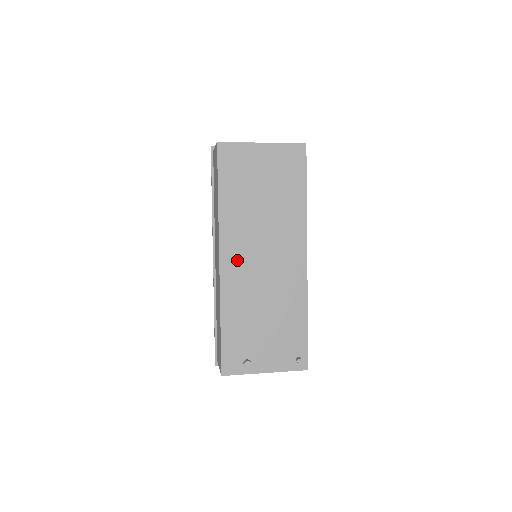
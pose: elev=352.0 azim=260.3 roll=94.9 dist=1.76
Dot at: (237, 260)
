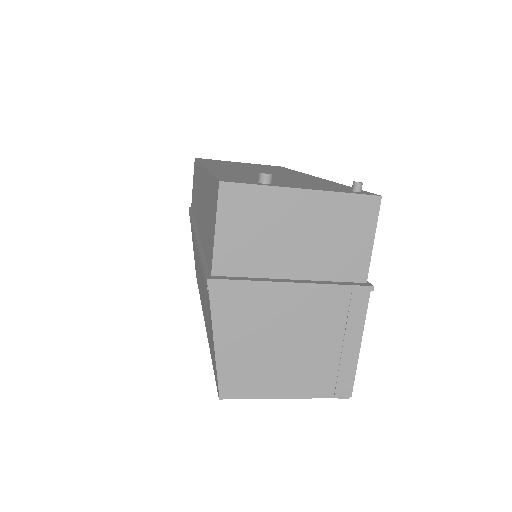
Dot at: occluded
